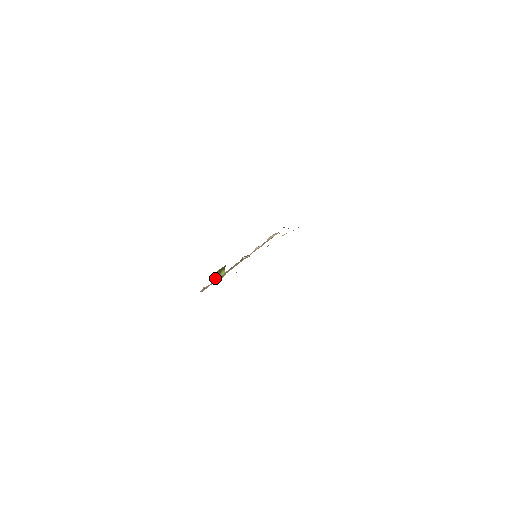
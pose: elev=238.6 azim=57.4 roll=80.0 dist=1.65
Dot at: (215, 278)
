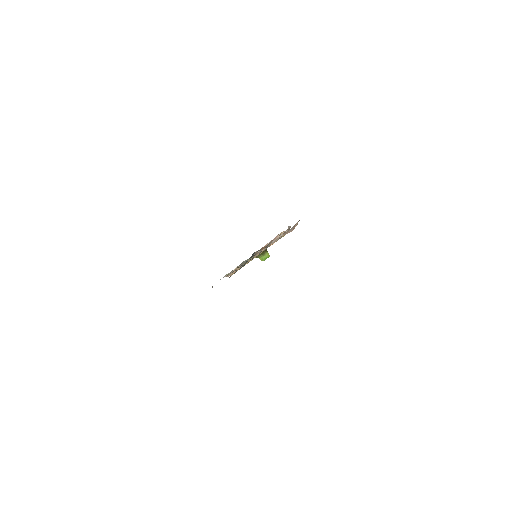
Dot at: (261, 258)
